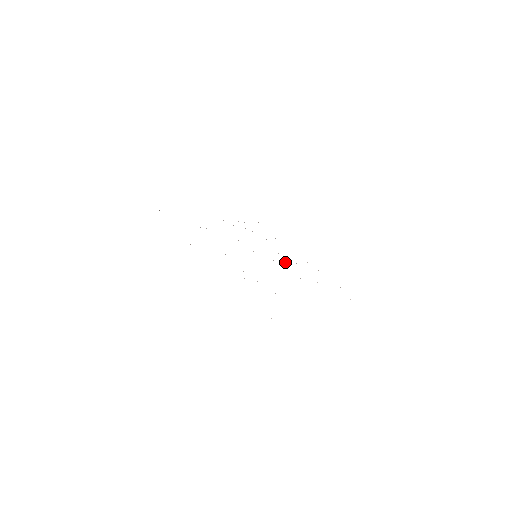
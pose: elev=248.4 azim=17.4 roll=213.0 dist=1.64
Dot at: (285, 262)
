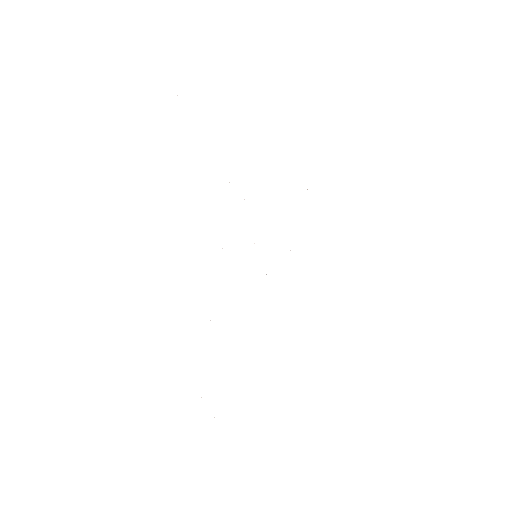
Dot at: occluded
